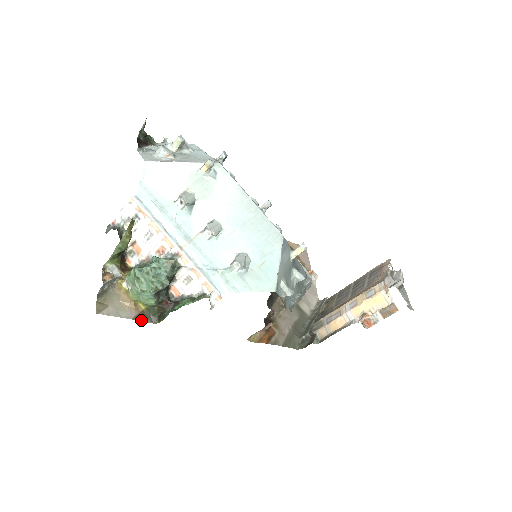
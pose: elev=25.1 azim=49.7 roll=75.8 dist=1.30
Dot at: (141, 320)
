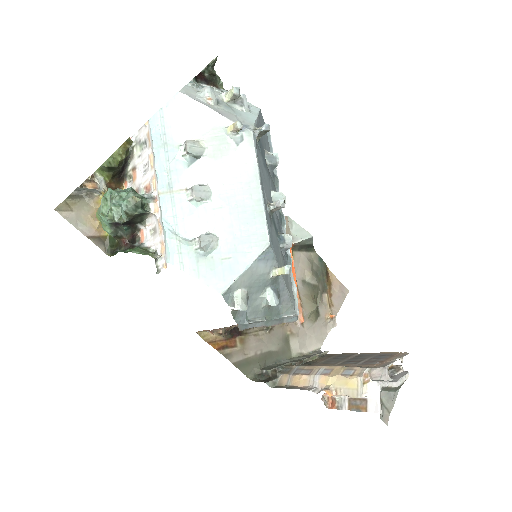
Dot at: (94, 243)
